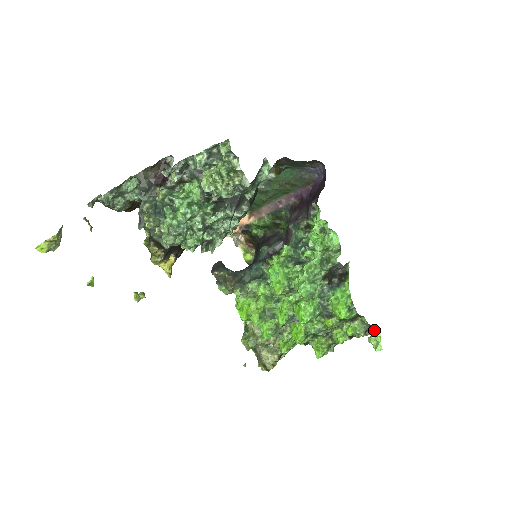
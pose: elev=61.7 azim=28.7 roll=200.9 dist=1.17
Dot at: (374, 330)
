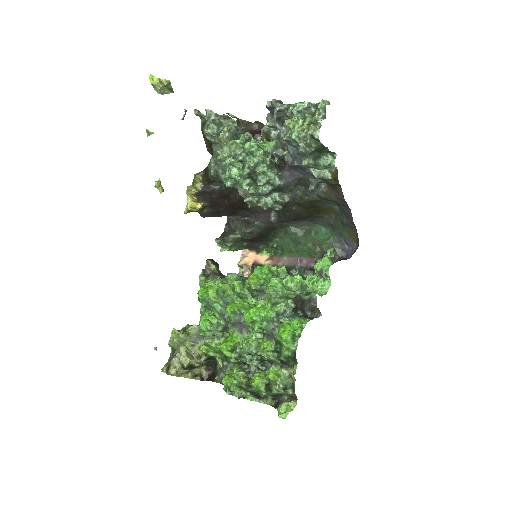
Dot at: (292, 400)
